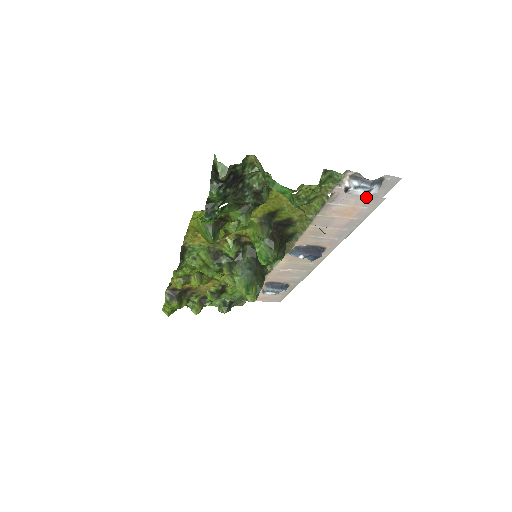
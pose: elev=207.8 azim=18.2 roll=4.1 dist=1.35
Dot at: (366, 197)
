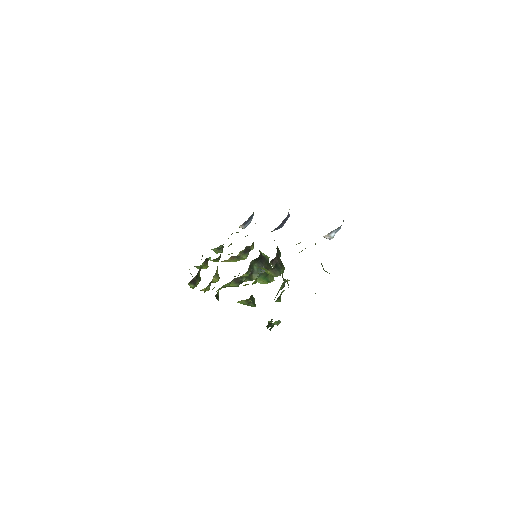
Dot at: occluded
